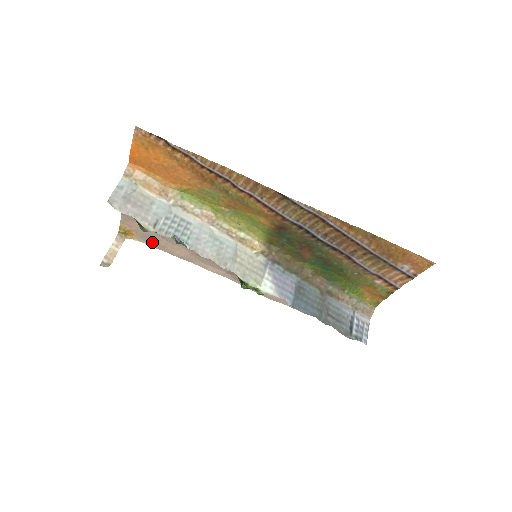
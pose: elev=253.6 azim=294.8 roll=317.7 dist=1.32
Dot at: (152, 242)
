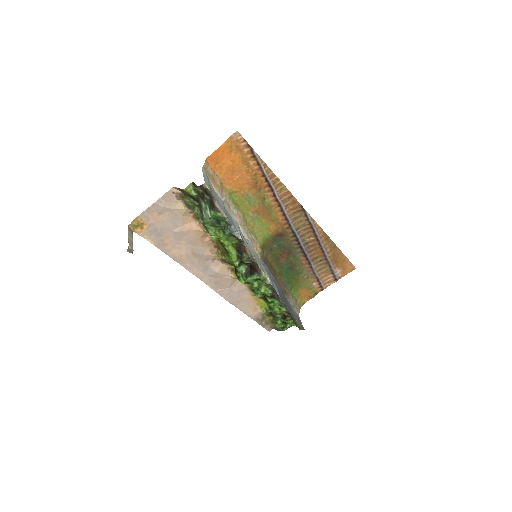
Dot at: (157, 239)
